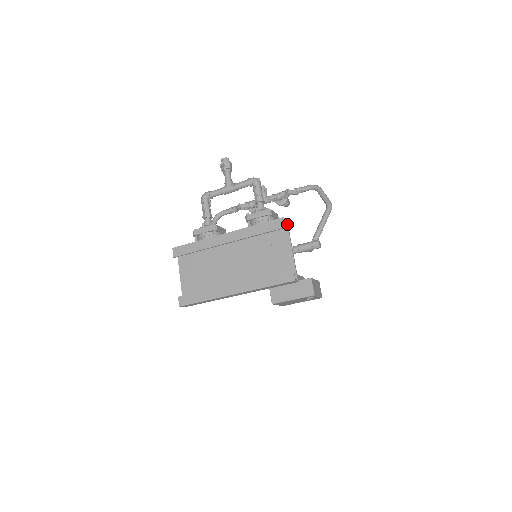
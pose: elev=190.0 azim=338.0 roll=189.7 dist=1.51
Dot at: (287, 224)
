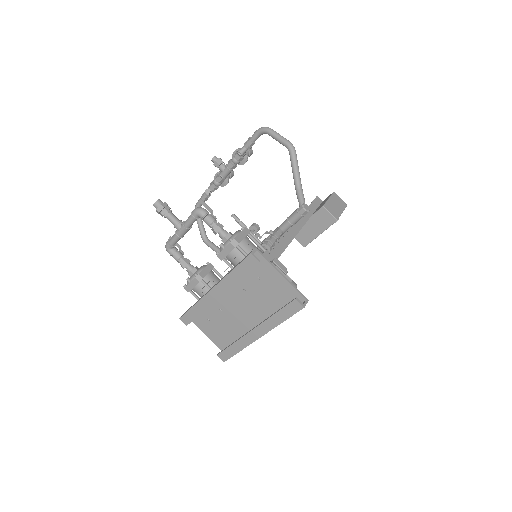
Dot at: (259, 253)
